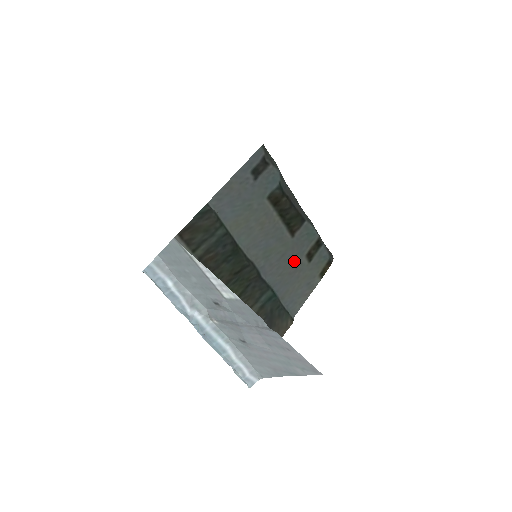
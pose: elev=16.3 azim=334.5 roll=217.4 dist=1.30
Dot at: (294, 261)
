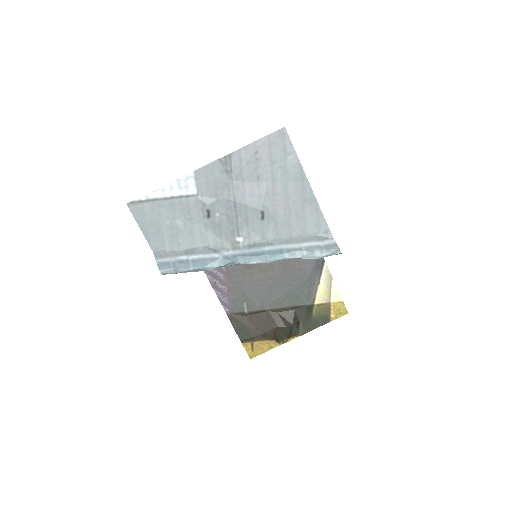
Dot at: occluded
